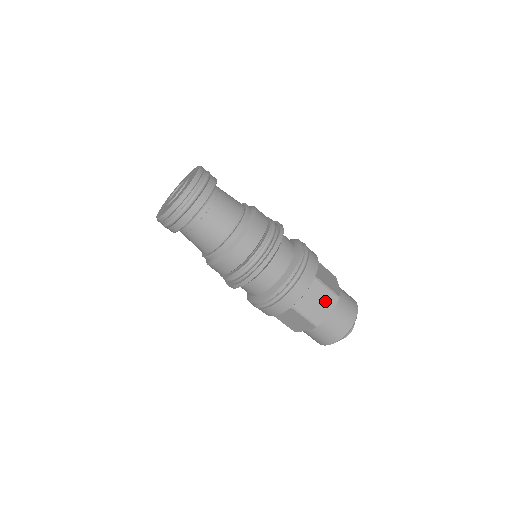
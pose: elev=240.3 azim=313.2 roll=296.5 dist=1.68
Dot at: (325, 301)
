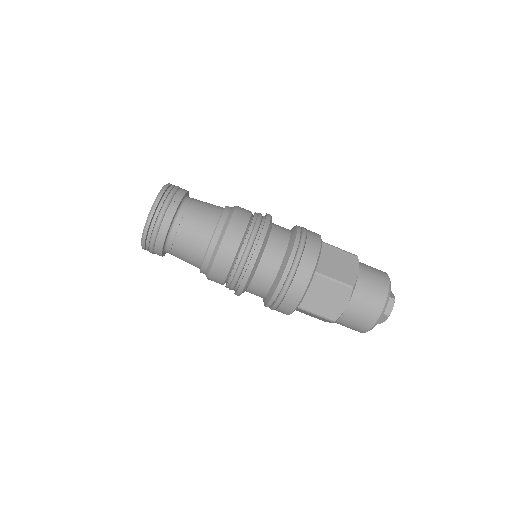
Dot at: (346, 261)
